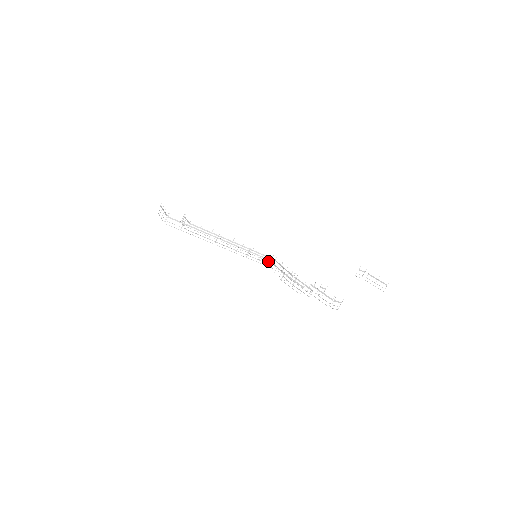
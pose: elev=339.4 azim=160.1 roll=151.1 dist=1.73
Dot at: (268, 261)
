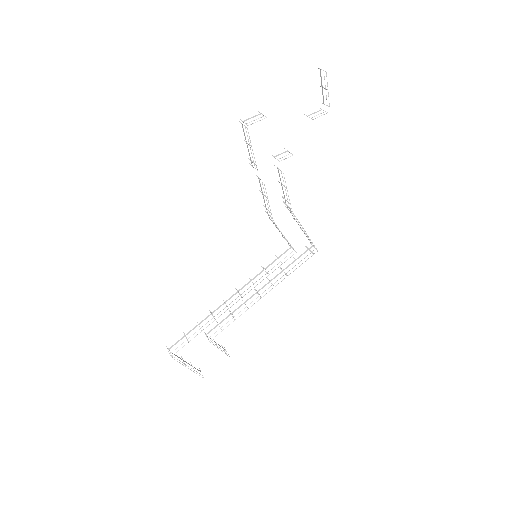
Dot at: occluded
